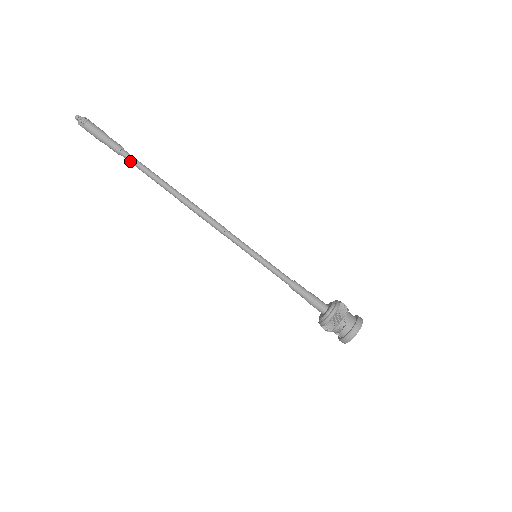
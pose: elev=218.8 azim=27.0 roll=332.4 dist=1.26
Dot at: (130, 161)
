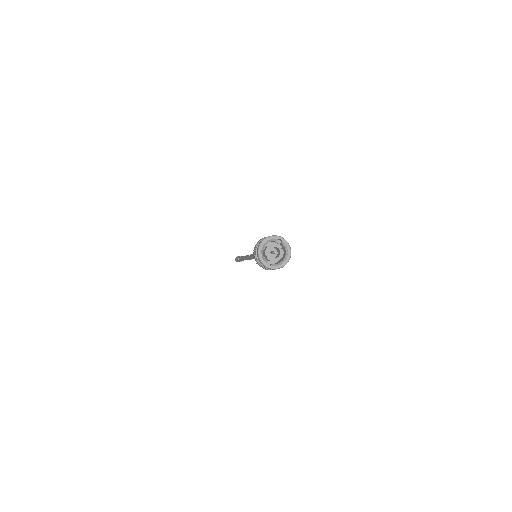
Dot at: (240, 260)
